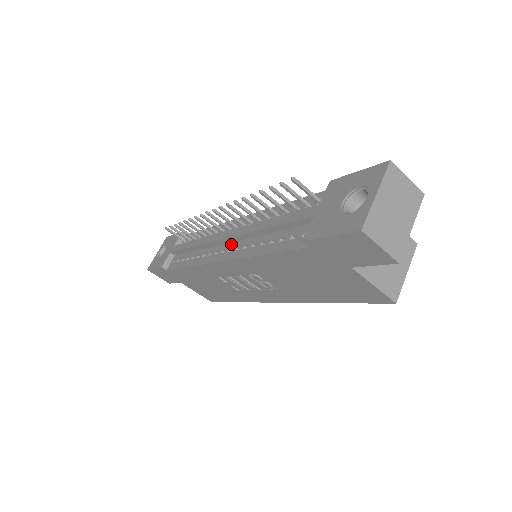
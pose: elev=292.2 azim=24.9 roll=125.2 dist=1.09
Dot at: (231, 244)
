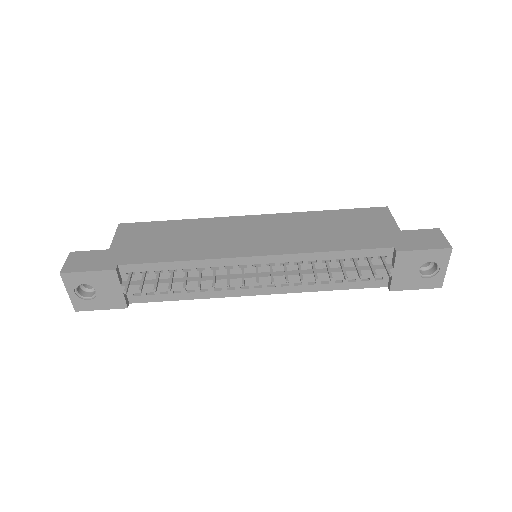
Dot at: (267, 282)
